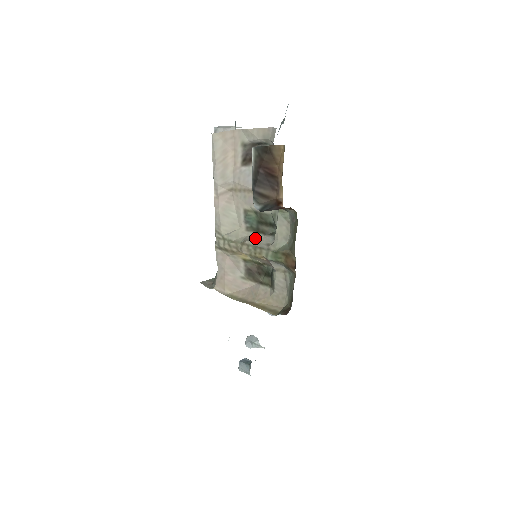
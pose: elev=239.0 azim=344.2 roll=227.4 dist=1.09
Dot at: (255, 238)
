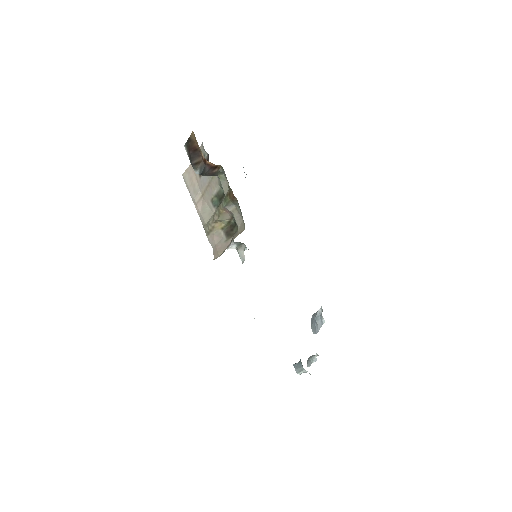
Dot at: occluded
